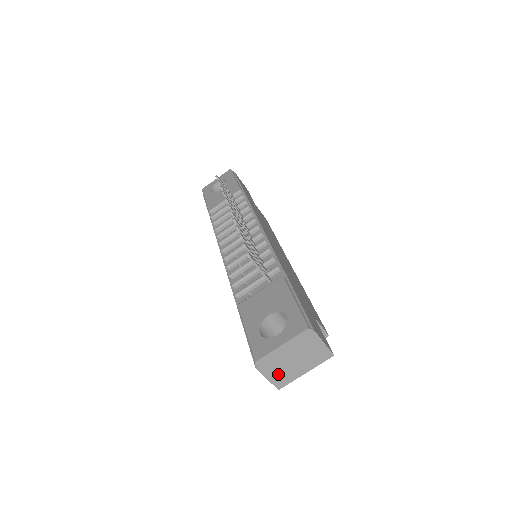
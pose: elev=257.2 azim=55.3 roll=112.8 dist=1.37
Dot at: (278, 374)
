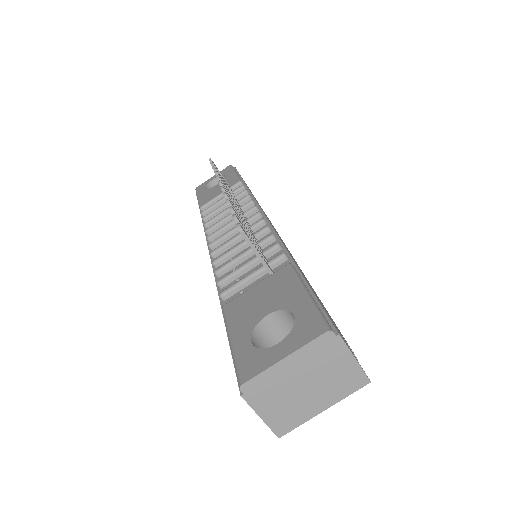
Dot at: (278, 410)
